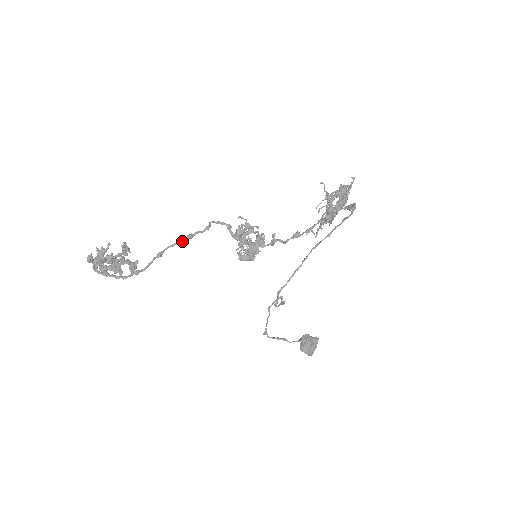
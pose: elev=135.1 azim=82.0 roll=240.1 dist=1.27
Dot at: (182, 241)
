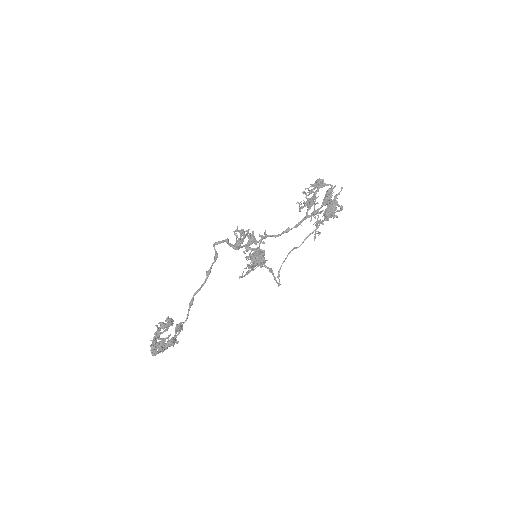
Dot at: (205, 282)
